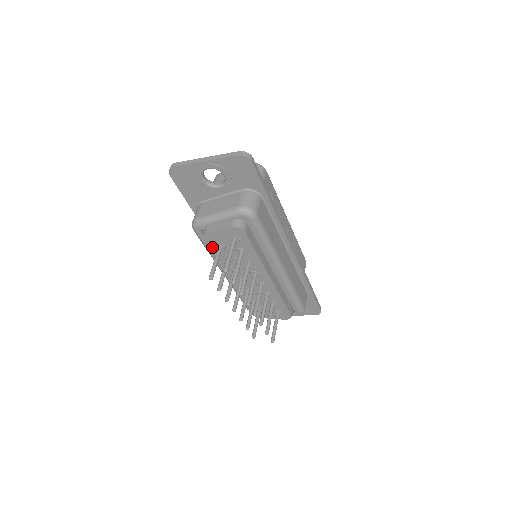
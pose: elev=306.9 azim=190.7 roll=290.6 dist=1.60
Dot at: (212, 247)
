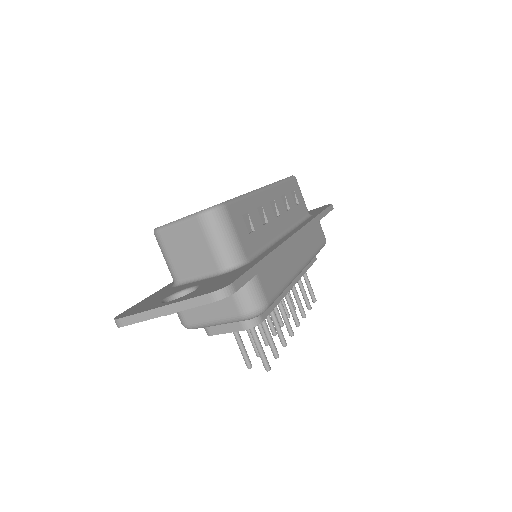
Dot at: occluded
